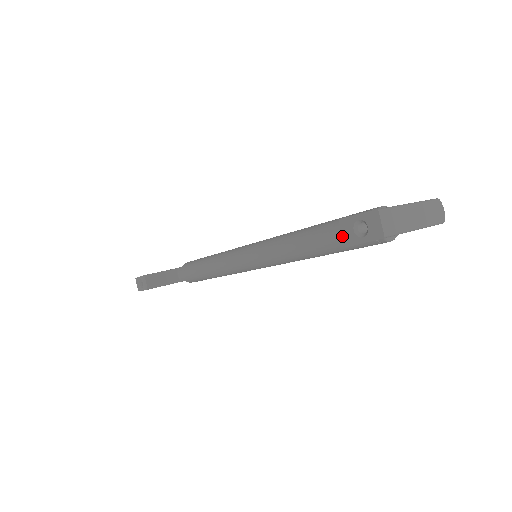
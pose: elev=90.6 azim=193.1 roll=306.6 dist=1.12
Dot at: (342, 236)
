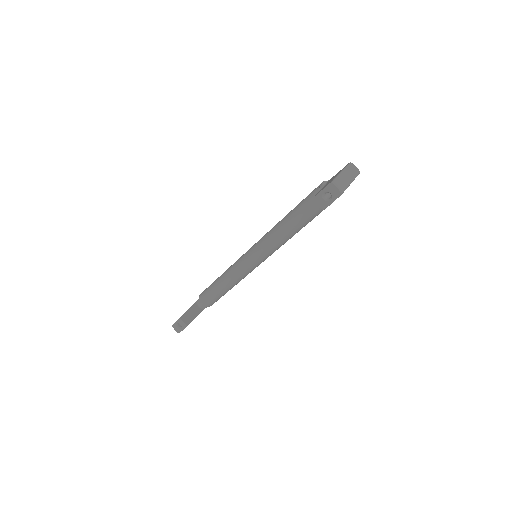
Dot at: (310, 210)
